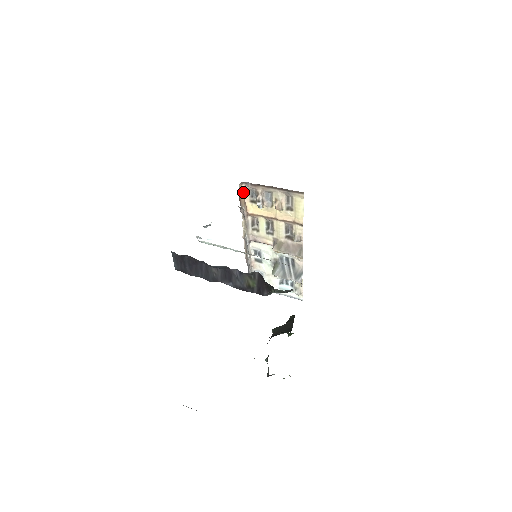
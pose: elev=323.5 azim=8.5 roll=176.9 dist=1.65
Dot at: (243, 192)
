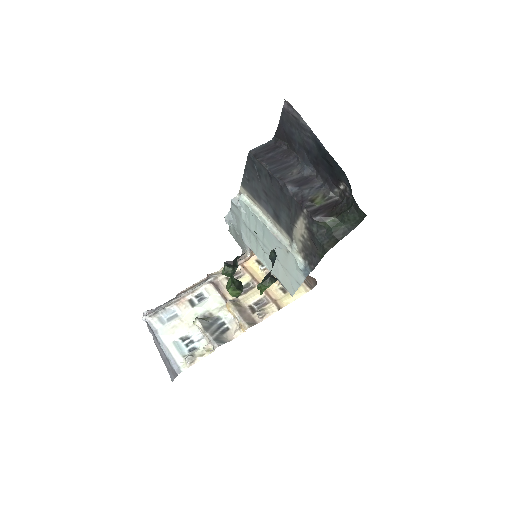
Dot at: occluded
